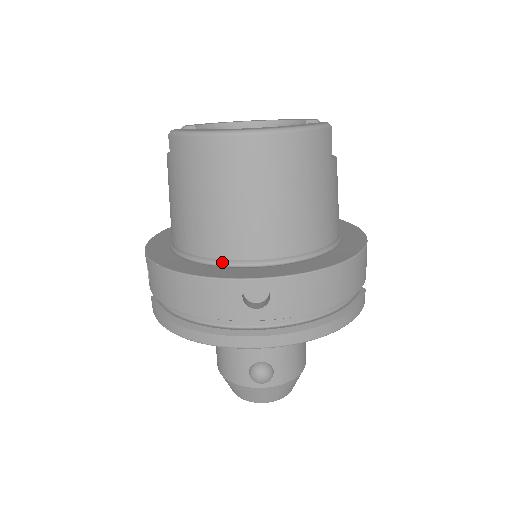
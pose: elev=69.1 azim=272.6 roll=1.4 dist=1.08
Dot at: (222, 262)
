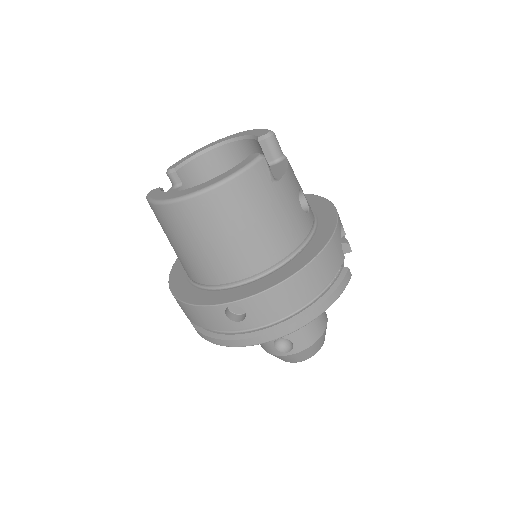
Dot at: (212, 286)
